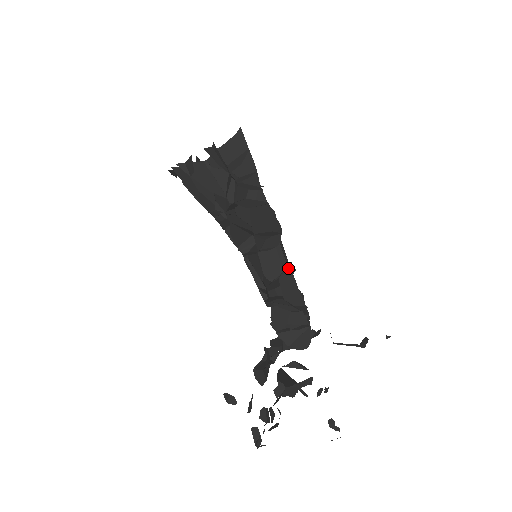
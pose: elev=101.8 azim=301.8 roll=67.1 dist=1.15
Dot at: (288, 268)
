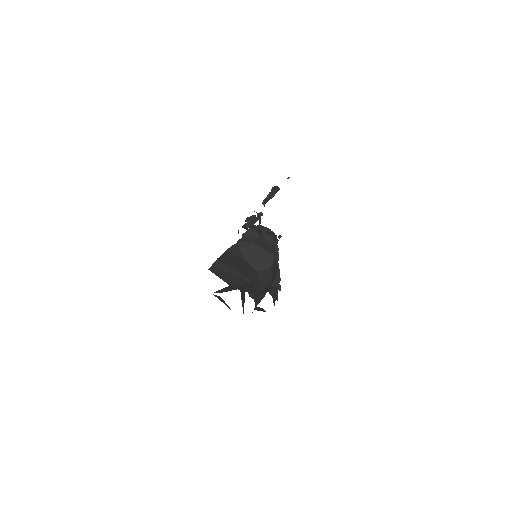
Dot at: (278, 248)
